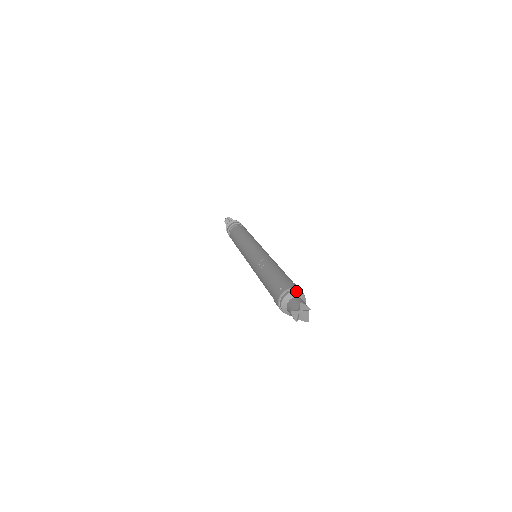
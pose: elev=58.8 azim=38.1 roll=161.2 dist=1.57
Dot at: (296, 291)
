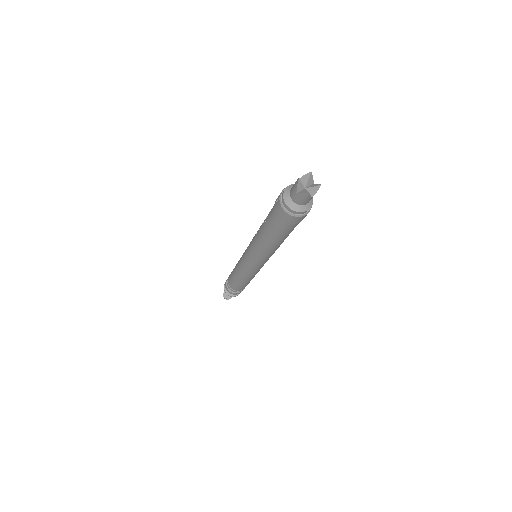
Dot at: (289, 185)
